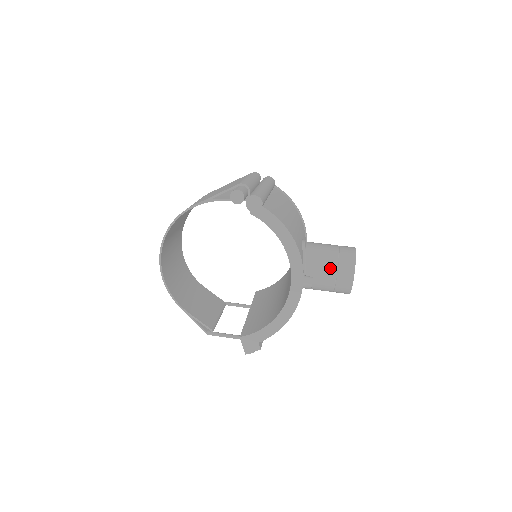
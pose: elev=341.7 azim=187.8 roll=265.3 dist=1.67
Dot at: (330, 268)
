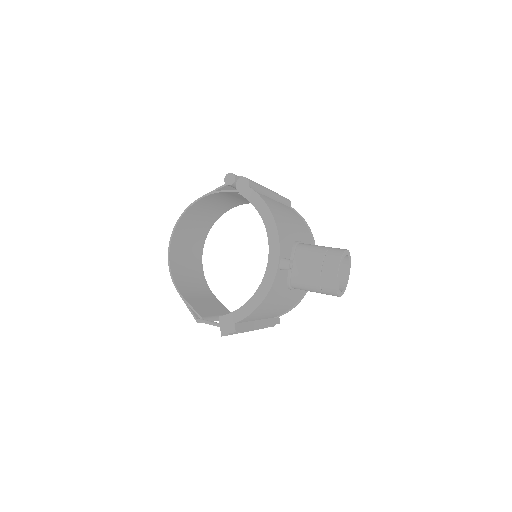
Dot at: (316, 261)
